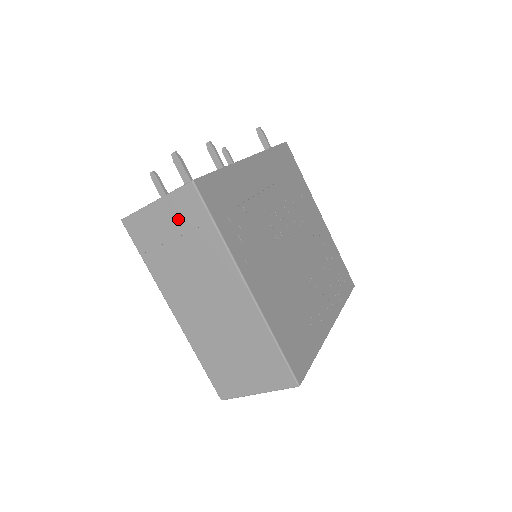
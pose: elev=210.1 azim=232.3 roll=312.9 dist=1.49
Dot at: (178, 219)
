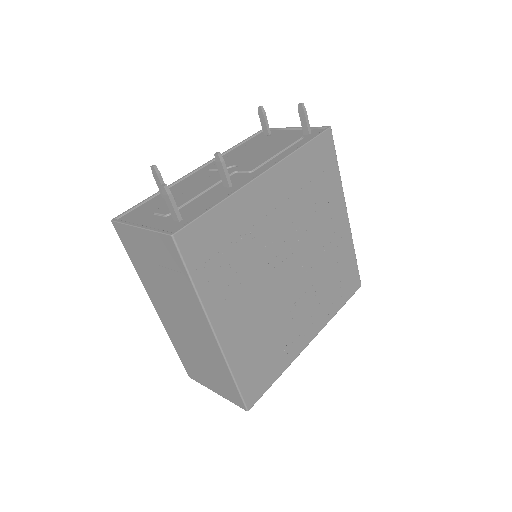
Dot at: (159, 253)
